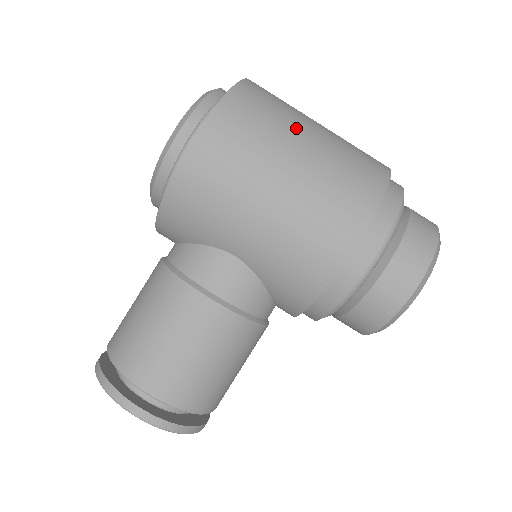
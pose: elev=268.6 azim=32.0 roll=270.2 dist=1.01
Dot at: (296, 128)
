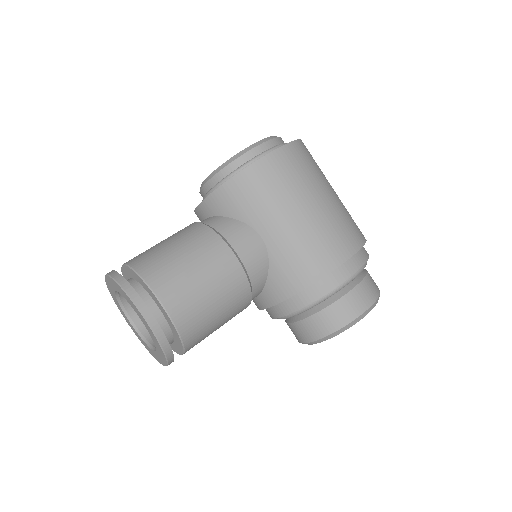
Dot at: (327, 182)
